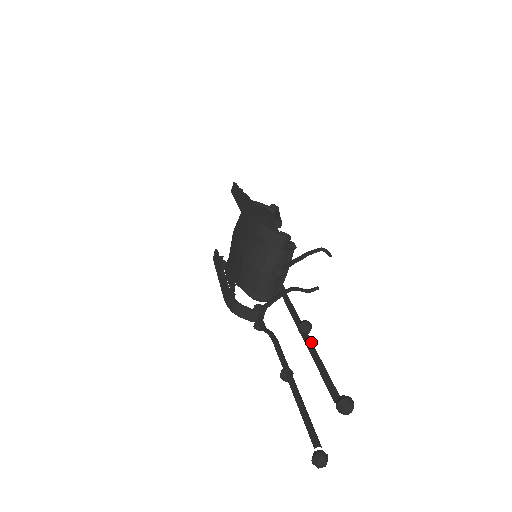
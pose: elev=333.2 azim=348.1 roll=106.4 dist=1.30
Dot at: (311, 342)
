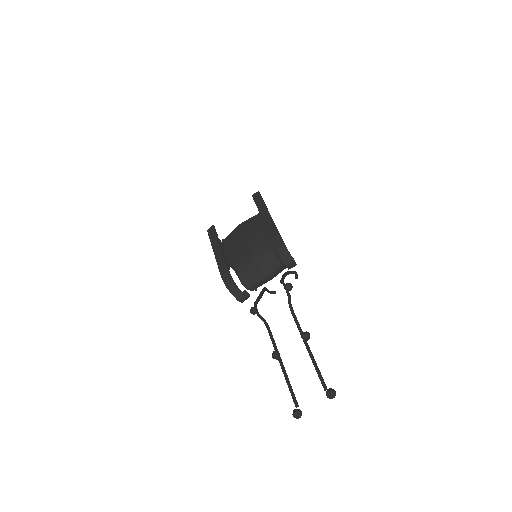
Dot at: (309, 347)
